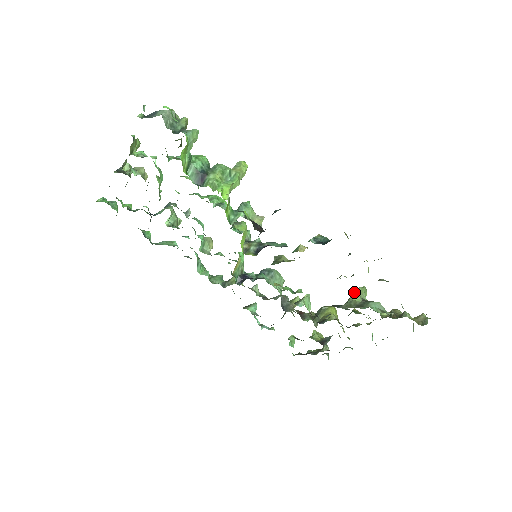
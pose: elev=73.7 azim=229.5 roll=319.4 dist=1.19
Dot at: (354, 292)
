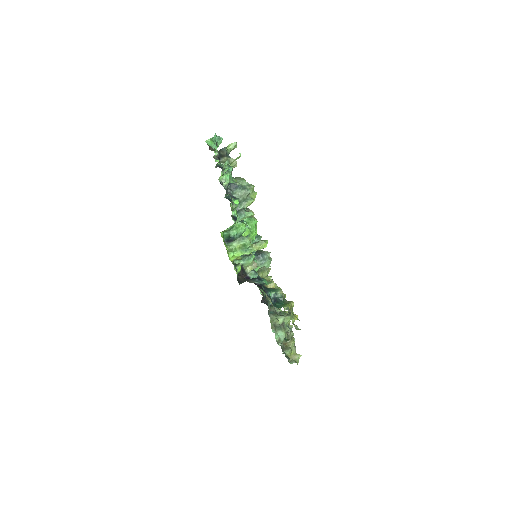
Dot at: (284, 316)
